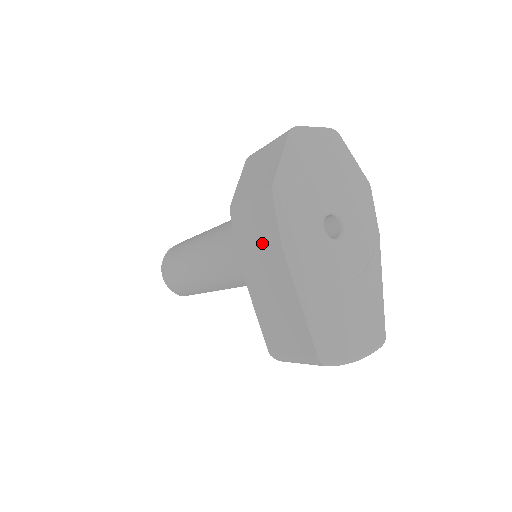
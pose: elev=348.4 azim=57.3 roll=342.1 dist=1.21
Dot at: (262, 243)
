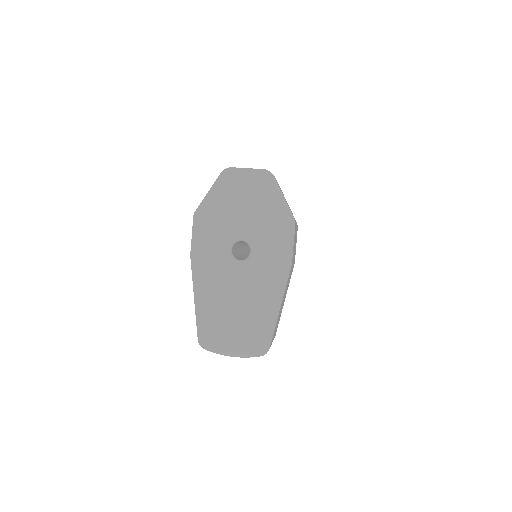
Dot at: occluded
